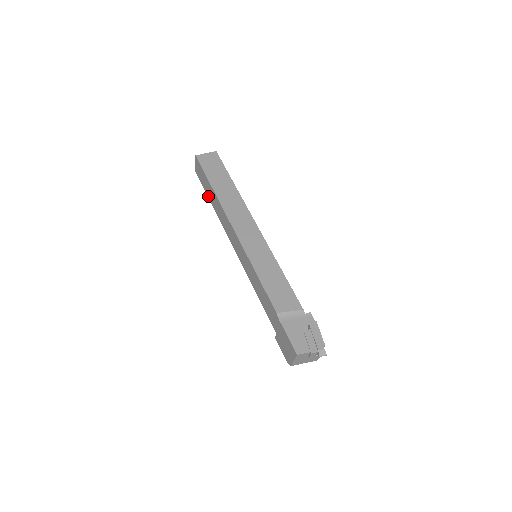
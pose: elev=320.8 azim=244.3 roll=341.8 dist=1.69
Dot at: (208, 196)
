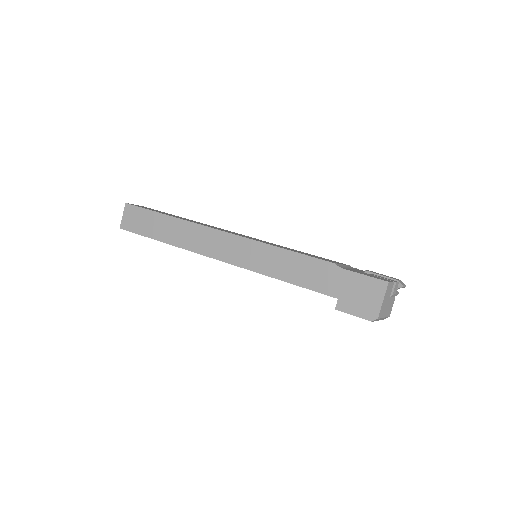
Dot at: (155, 236)
